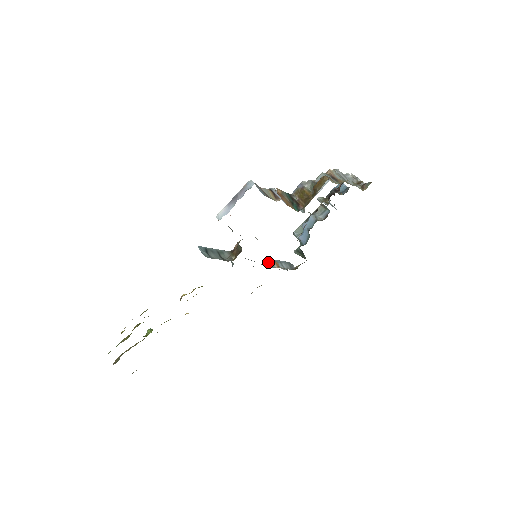
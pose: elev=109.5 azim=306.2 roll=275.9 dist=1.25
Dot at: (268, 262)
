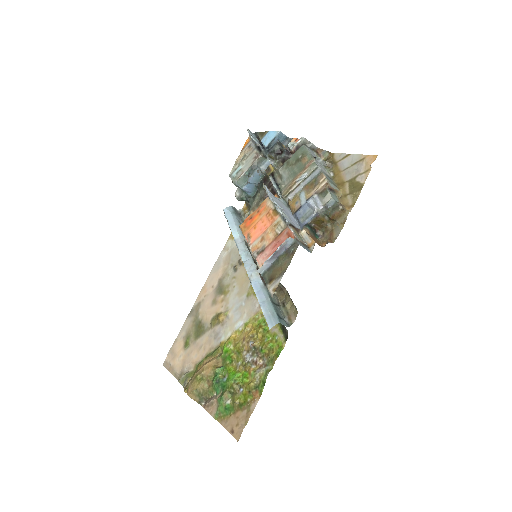
Dot at: occluded
